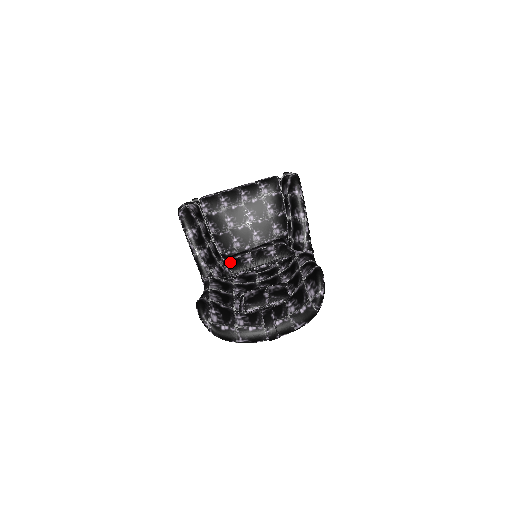
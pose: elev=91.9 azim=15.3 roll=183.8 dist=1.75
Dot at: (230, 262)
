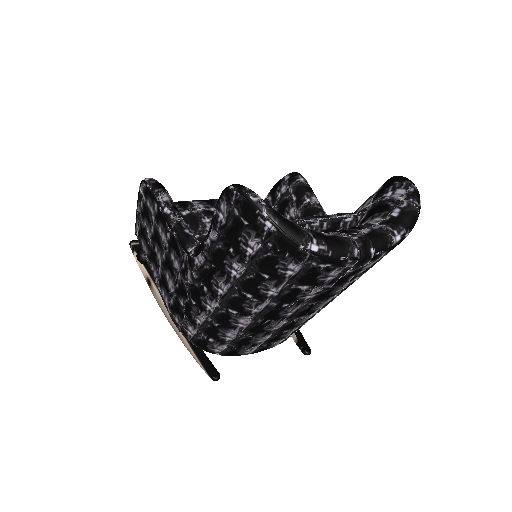
Dot at: occluded
